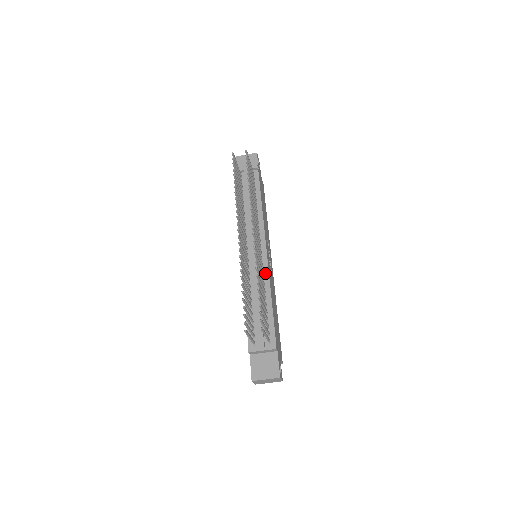
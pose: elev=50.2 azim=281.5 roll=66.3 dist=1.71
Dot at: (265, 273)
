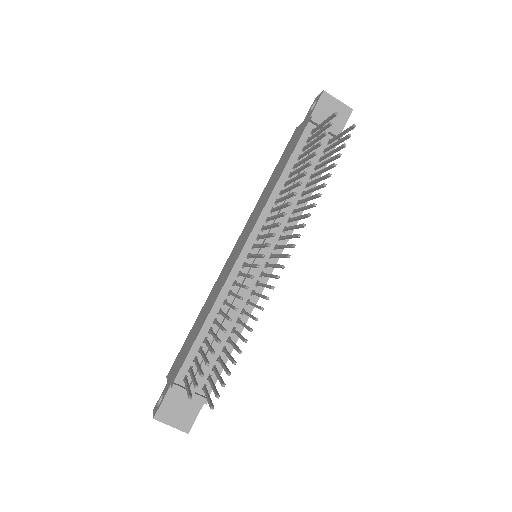
Dot at: (254, 297)
